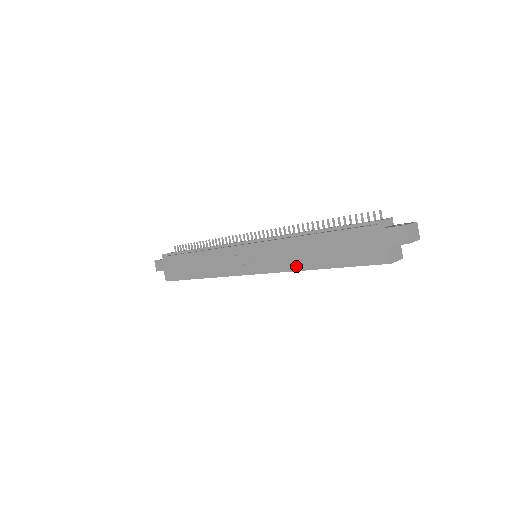
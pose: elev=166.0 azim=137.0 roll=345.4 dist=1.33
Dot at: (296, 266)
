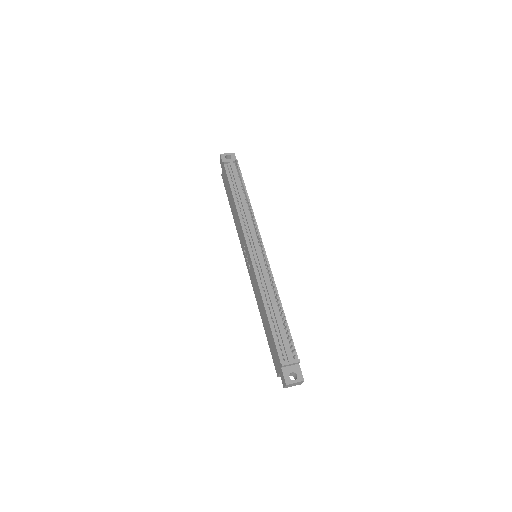
Dot at: (258, 303)
